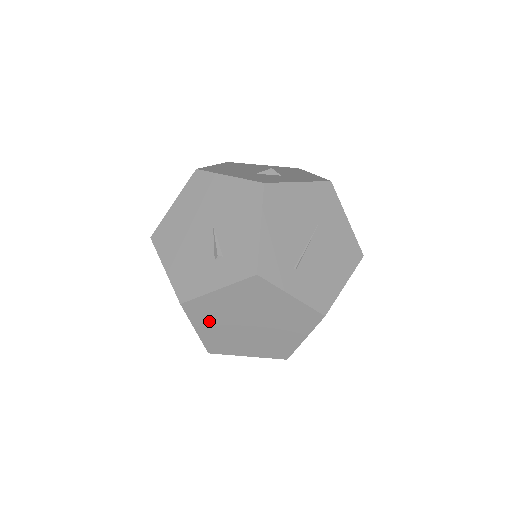
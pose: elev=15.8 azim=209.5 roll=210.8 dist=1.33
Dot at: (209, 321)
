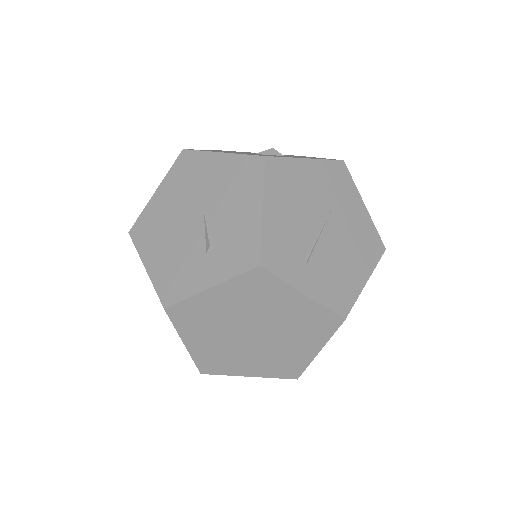
Dot at: (201, 331)
